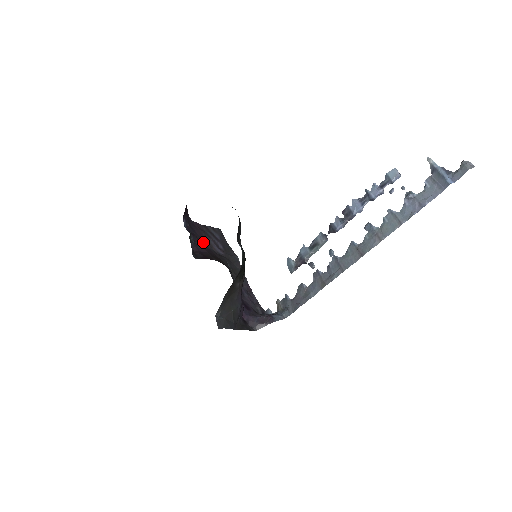
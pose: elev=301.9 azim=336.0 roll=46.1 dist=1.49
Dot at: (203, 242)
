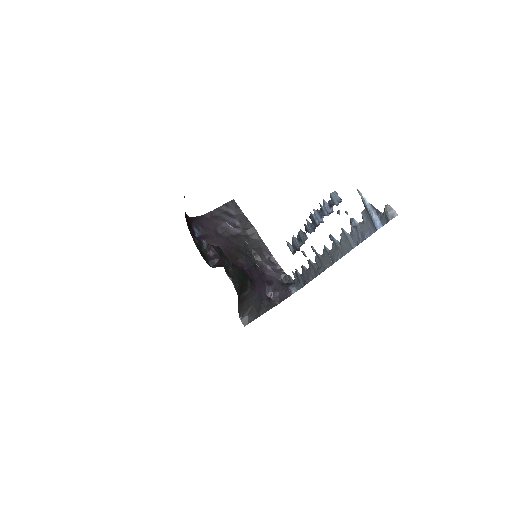
Dot at: (219, 232)
